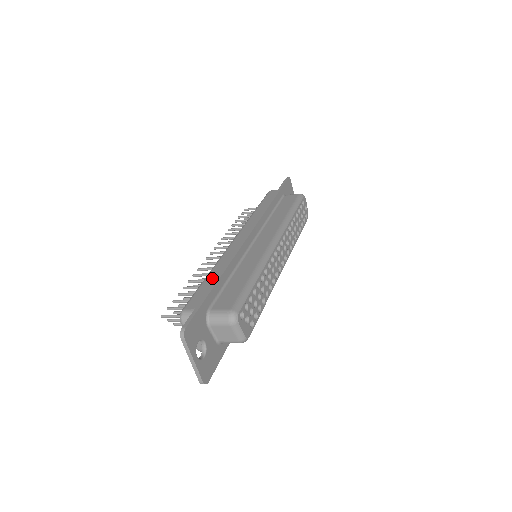
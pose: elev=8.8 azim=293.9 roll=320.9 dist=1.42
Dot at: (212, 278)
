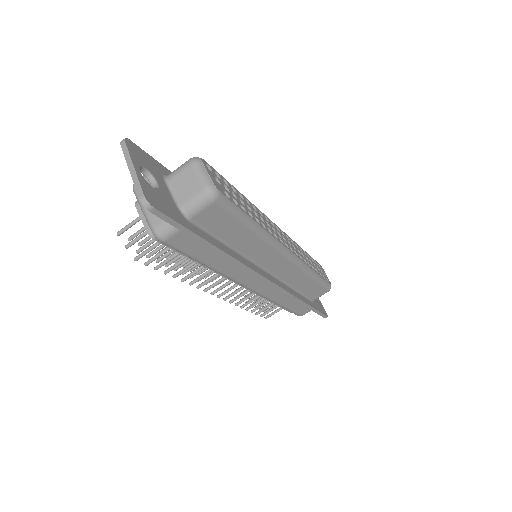
Dot at: occluded
